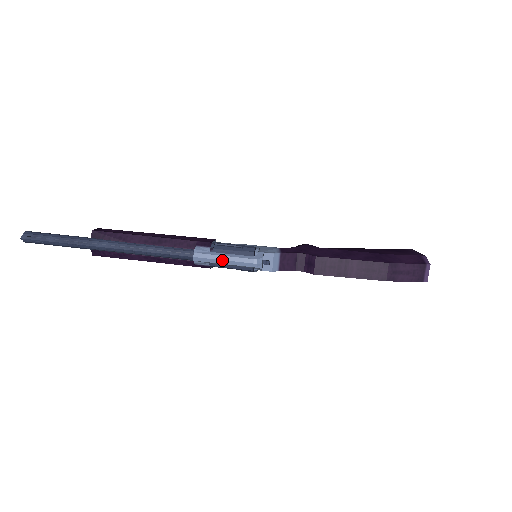
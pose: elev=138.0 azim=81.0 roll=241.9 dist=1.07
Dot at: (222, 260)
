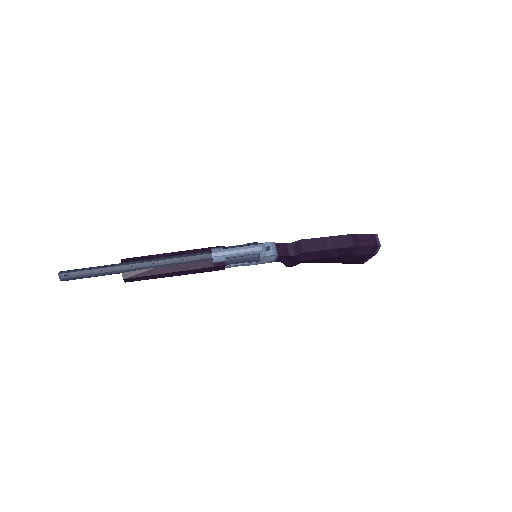
Dot at: (235, 250)
